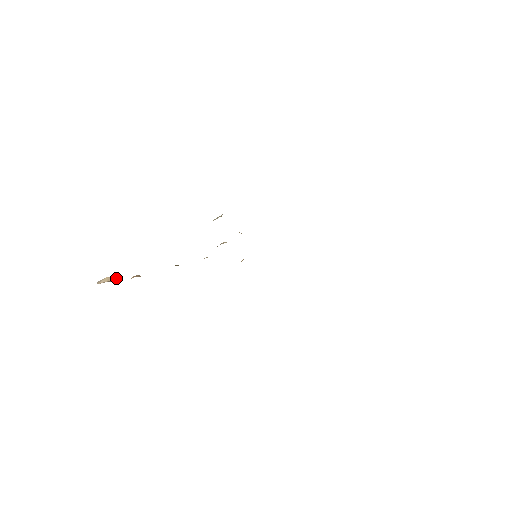
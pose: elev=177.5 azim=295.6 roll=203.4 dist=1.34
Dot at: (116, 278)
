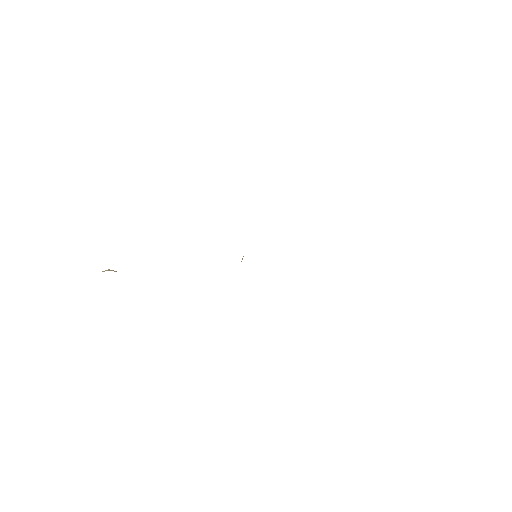
Dot at: occluded
